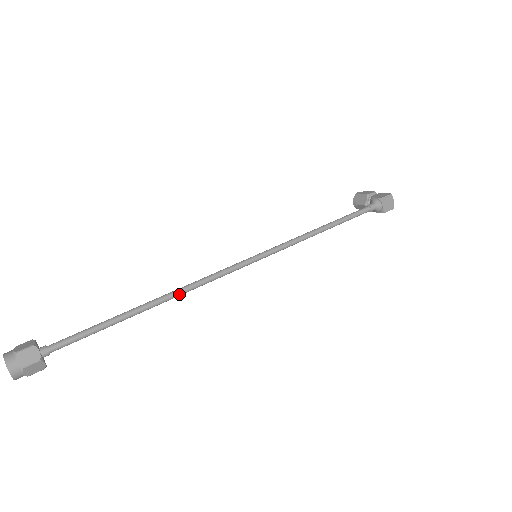
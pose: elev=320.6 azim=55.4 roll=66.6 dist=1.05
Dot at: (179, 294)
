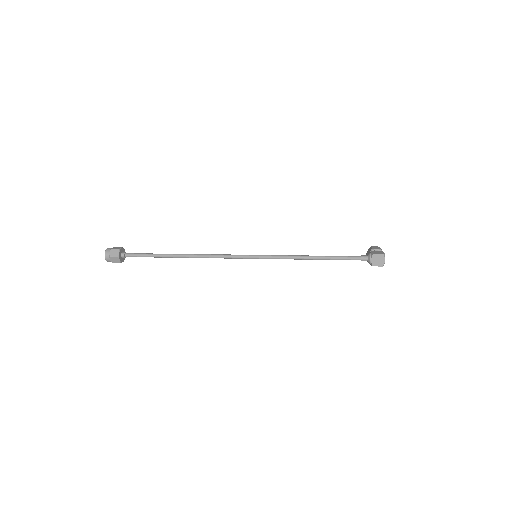
Dot at: (196, 257)
